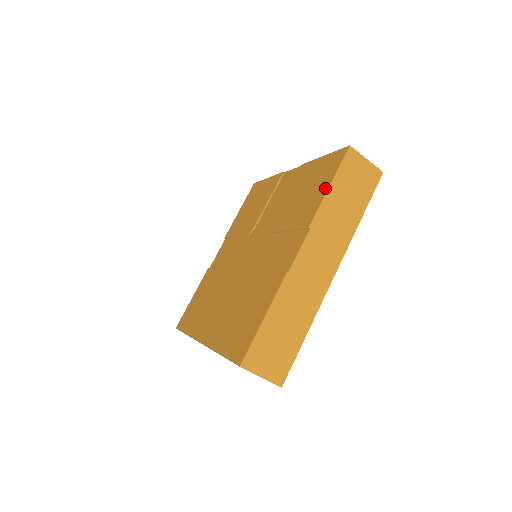
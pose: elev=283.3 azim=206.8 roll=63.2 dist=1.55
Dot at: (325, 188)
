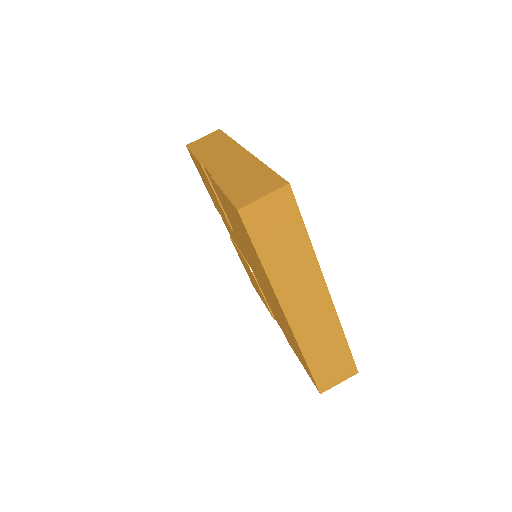
Dot at: (195, 160)
